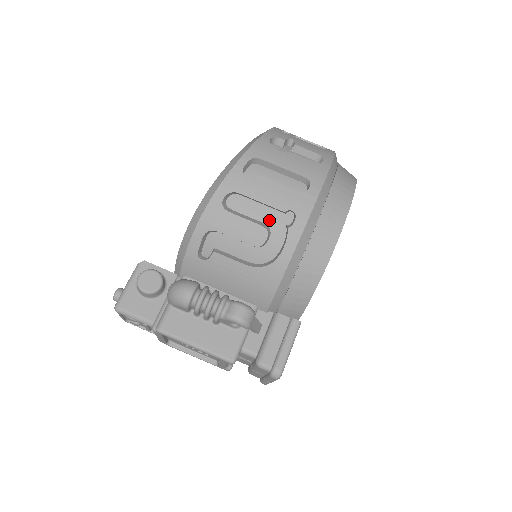
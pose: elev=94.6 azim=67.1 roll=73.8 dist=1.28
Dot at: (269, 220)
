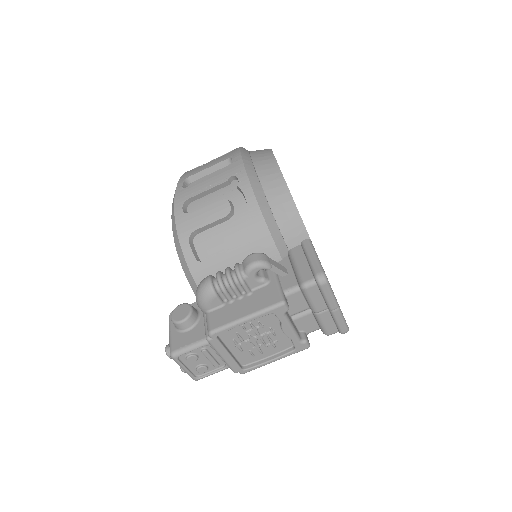
Dot at: (223, 196)
